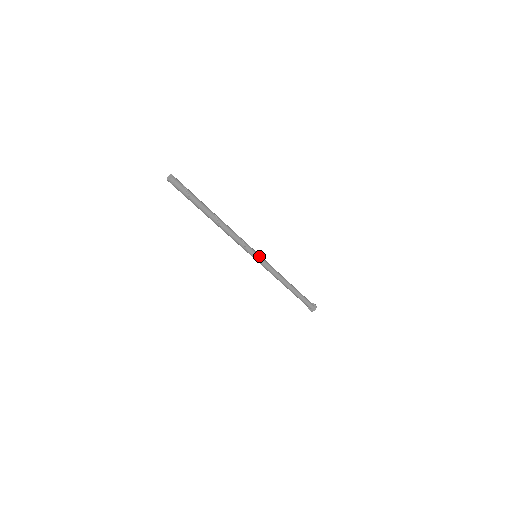
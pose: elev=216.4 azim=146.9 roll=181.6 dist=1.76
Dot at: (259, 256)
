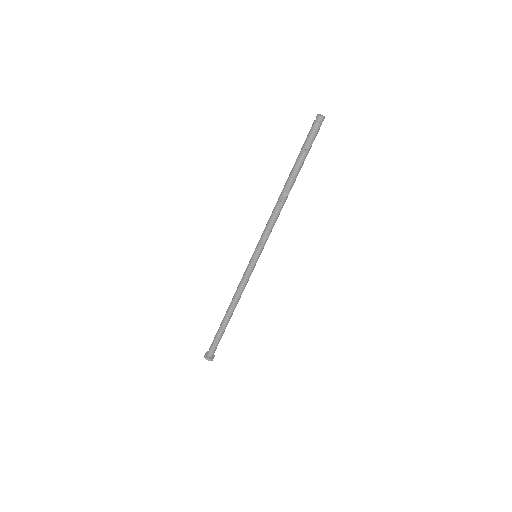
Dot at: (258, 258)
